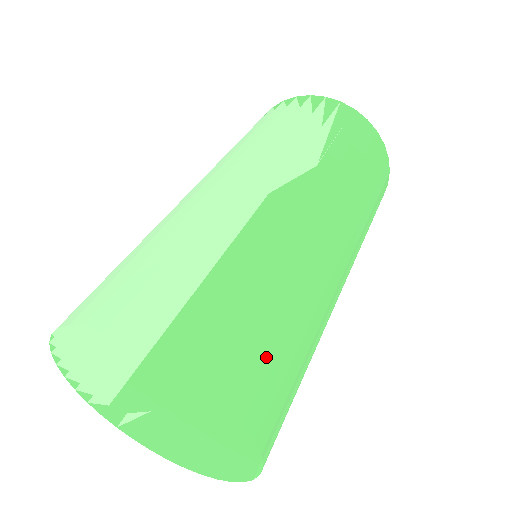
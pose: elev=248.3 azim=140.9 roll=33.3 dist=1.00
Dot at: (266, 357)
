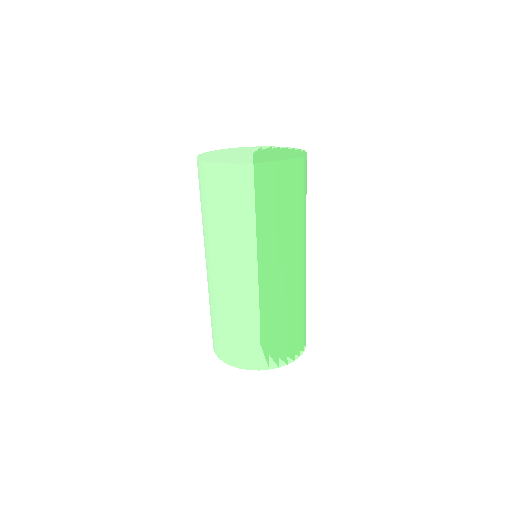
Dot at: (264, 348)
